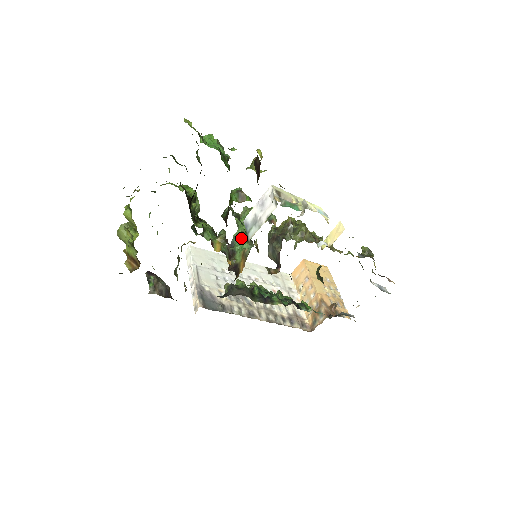
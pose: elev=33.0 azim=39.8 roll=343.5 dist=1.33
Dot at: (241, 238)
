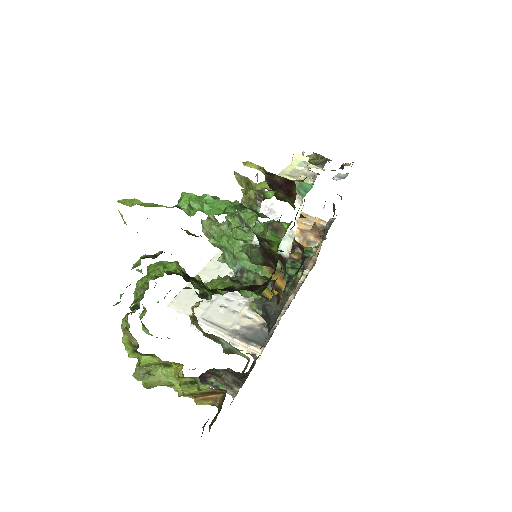
Dot at: occluded
